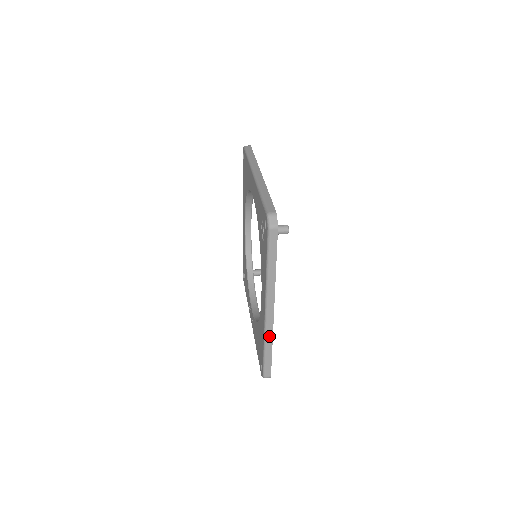
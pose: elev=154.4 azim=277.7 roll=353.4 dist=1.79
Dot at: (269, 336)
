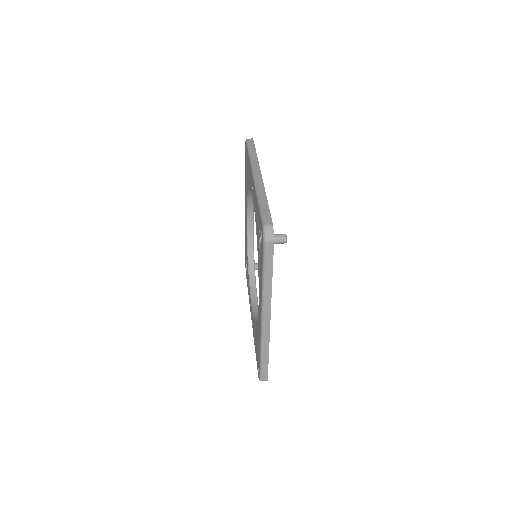
Dot at: (265, 343)
